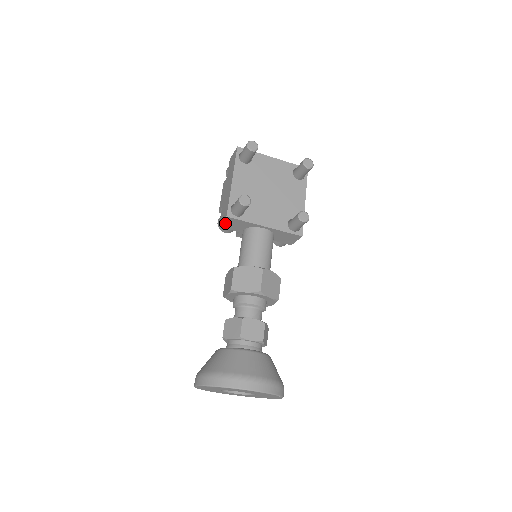
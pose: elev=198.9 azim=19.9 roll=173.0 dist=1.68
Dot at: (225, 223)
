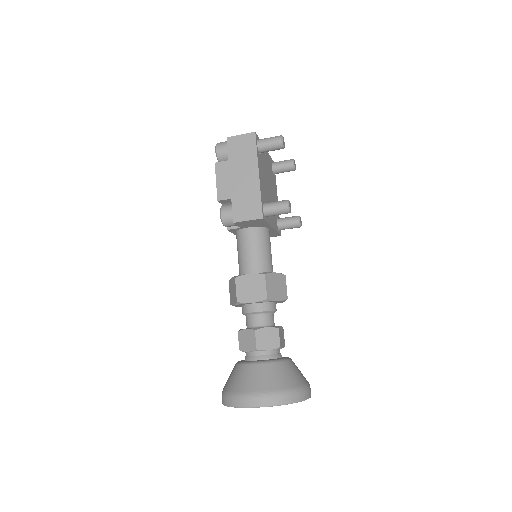
Dot at: (247, 221)
